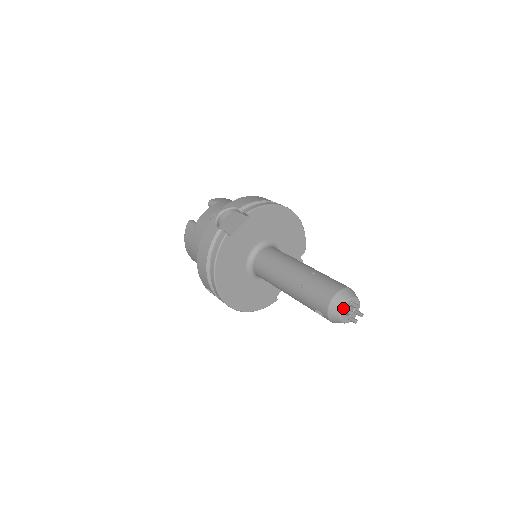
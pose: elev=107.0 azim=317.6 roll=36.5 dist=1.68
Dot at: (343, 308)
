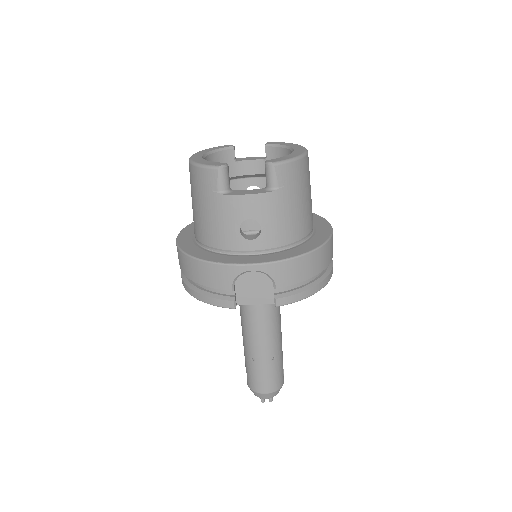
Dot at: (261, 398)
